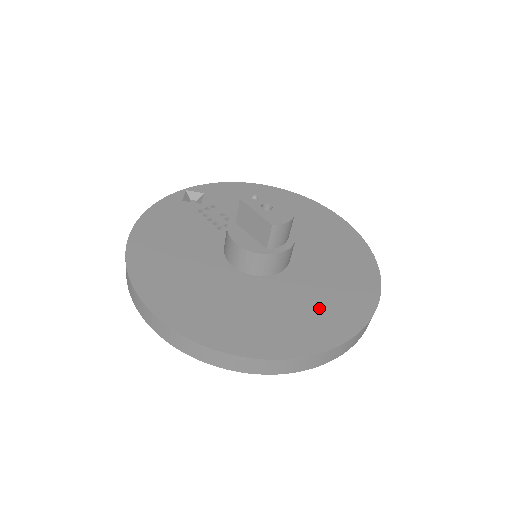
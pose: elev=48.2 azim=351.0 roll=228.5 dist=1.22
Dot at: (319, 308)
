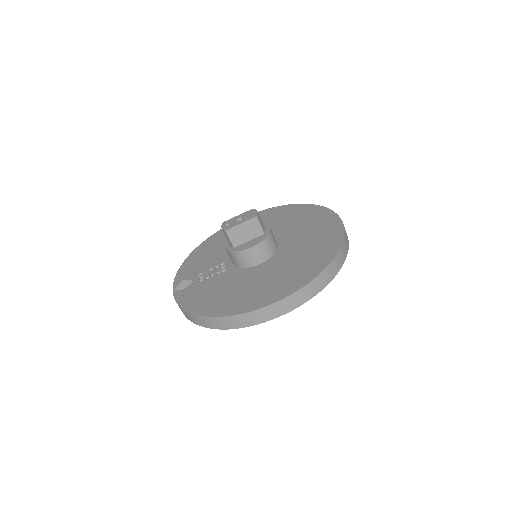
Dot at: (312, 228)
